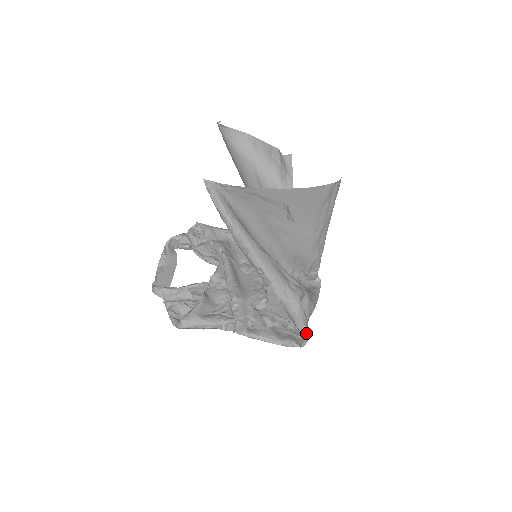
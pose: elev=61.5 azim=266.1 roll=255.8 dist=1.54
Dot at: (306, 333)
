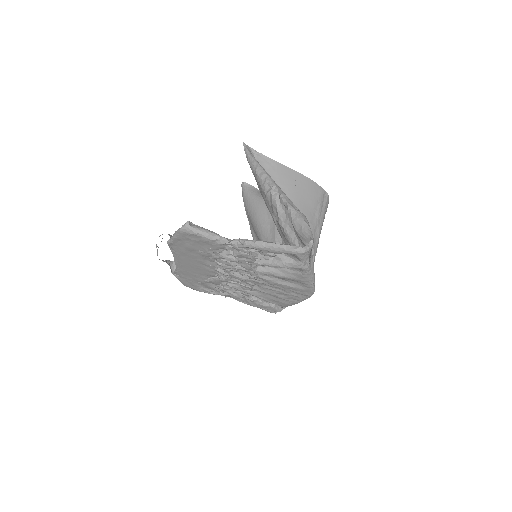
Dot at: (312, 236)
